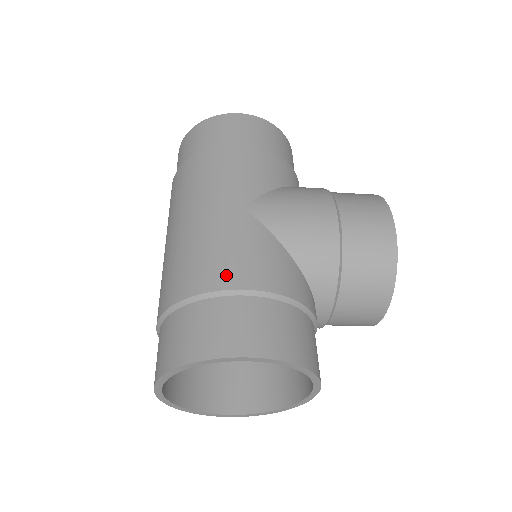
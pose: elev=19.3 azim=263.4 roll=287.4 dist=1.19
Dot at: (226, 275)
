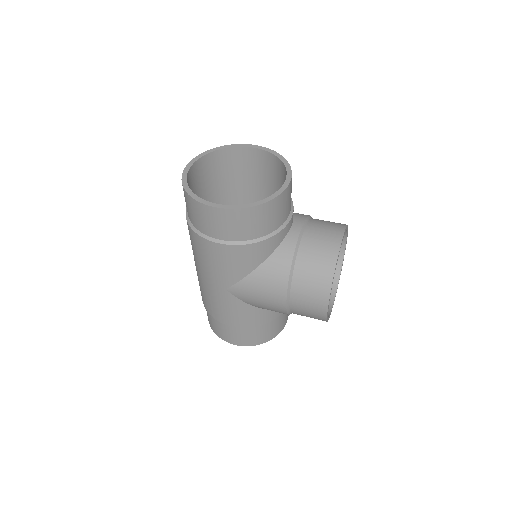
Dot at: (221, 318)
